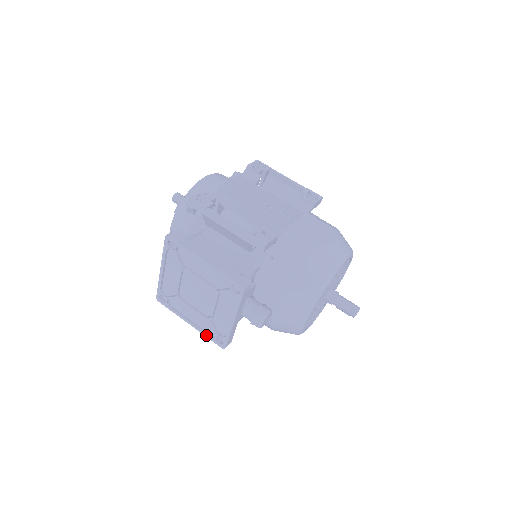
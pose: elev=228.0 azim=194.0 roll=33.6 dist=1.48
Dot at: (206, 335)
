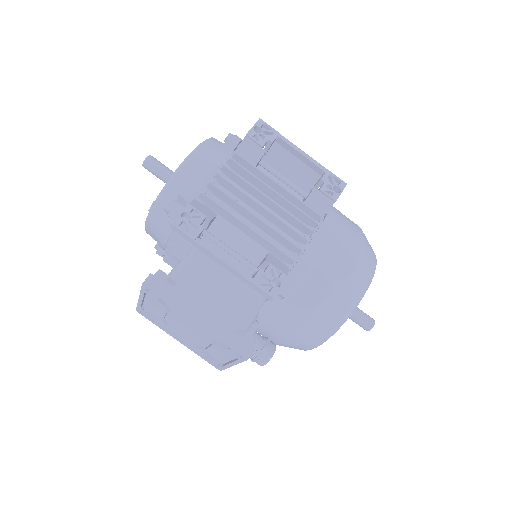
Dot at: (198, 355)
